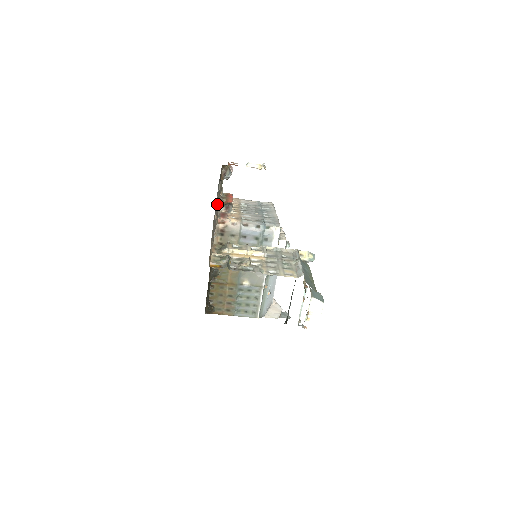
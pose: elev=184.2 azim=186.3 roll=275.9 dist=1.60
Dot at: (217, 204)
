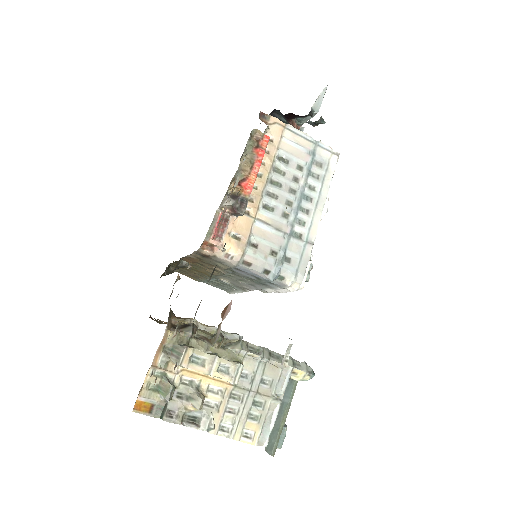
Dot at: occluded
